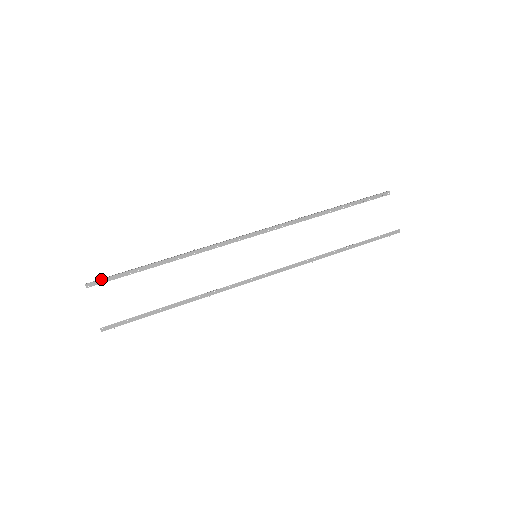
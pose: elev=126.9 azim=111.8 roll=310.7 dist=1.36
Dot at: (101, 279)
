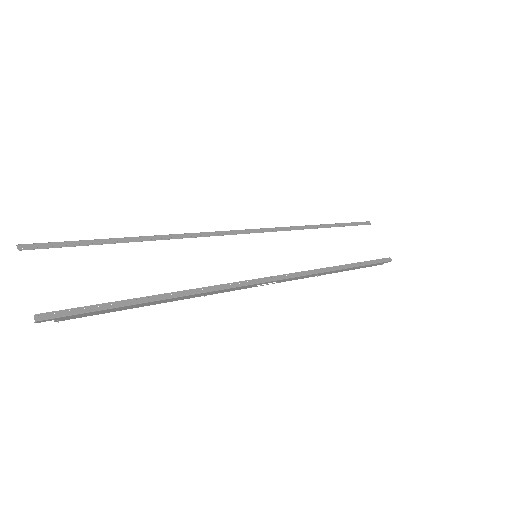
Dot at: occluded
